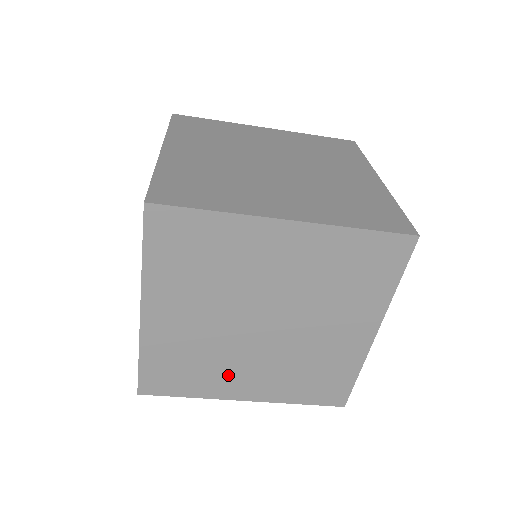
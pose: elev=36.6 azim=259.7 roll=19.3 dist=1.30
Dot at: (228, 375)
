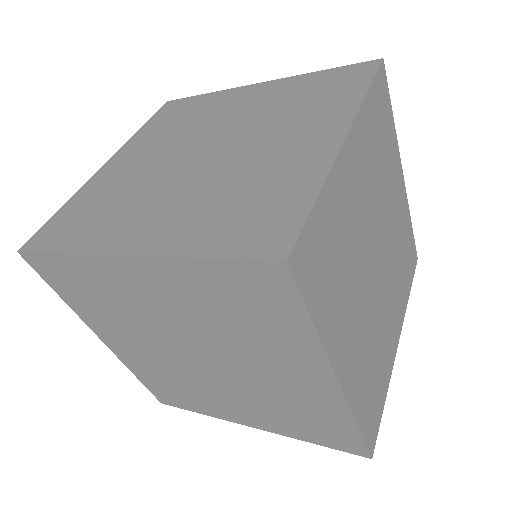
Dot at: (215, 401)
